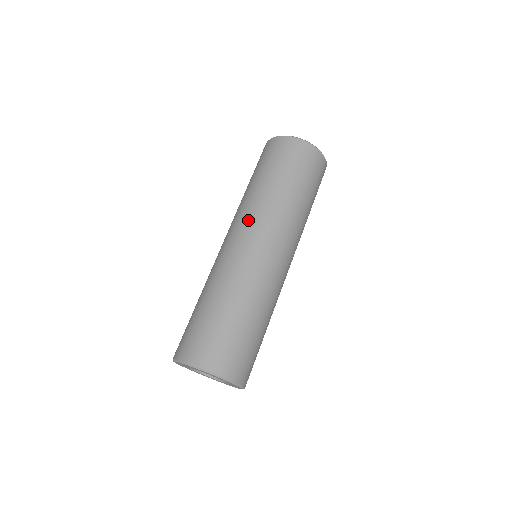
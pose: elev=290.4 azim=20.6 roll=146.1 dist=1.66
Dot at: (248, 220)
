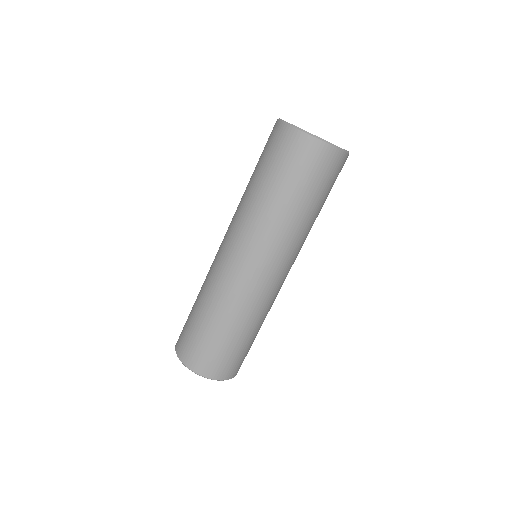
Dot at: (241, 235)
